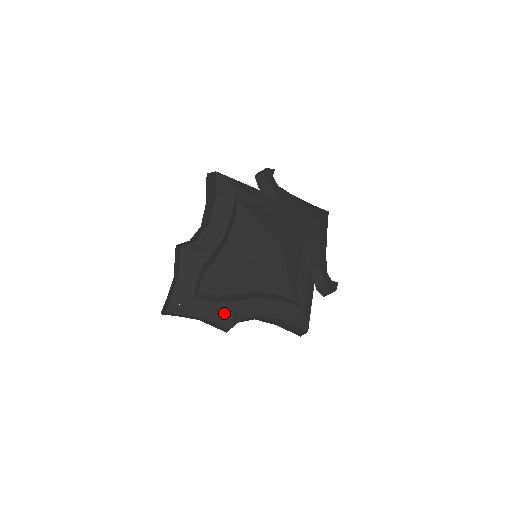
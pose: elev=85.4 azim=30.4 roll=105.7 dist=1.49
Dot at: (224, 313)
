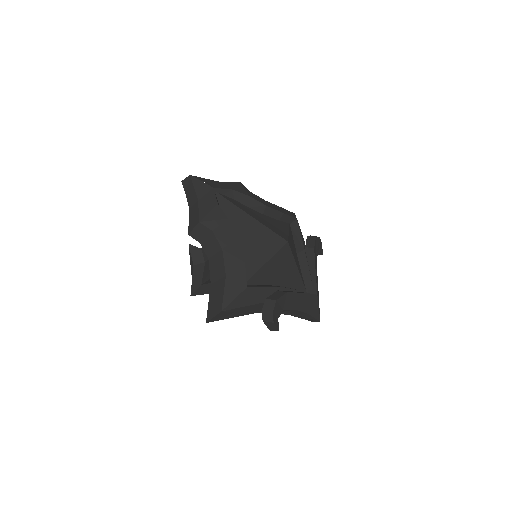
Dot at: (212, 212)
